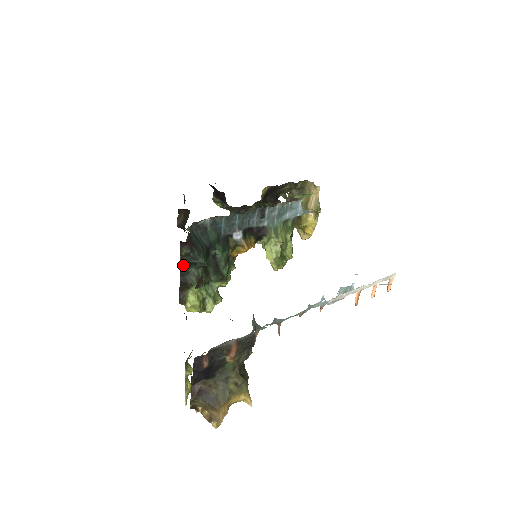
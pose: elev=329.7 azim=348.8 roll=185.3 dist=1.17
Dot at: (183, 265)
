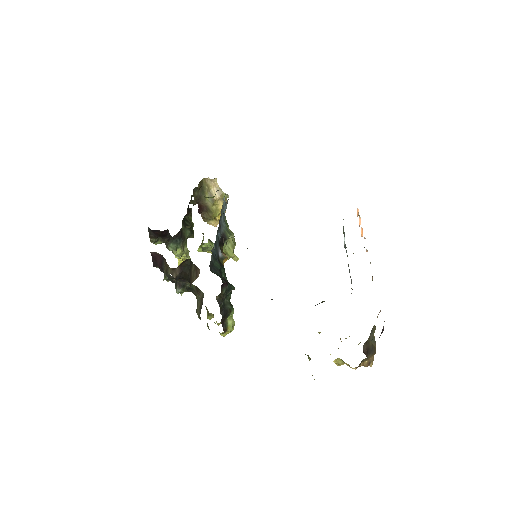
Dot at: (222, 302)
